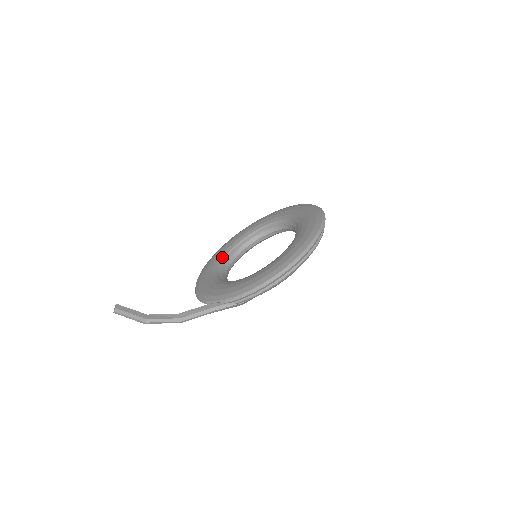
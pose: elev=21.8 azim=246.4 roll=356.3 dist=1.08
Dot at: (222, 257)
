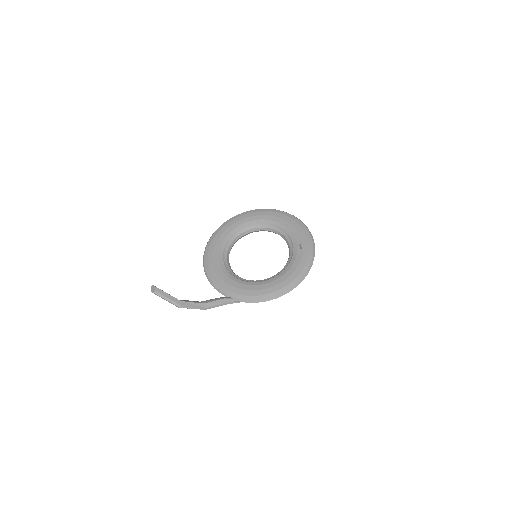
Dot at: (225, 242)
